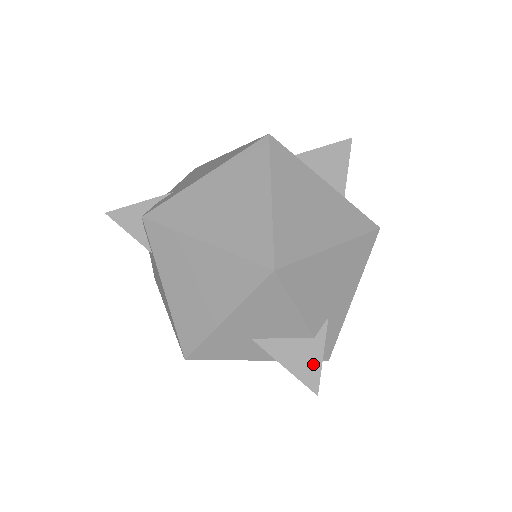
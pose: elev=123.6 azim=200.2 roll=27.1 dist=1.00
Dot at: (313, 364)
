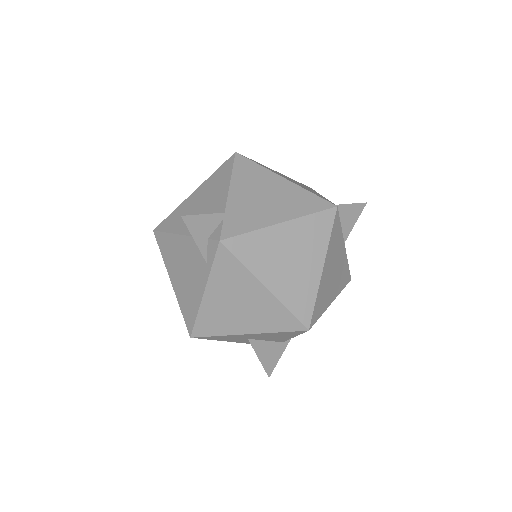
Dot at: (275, 359)
